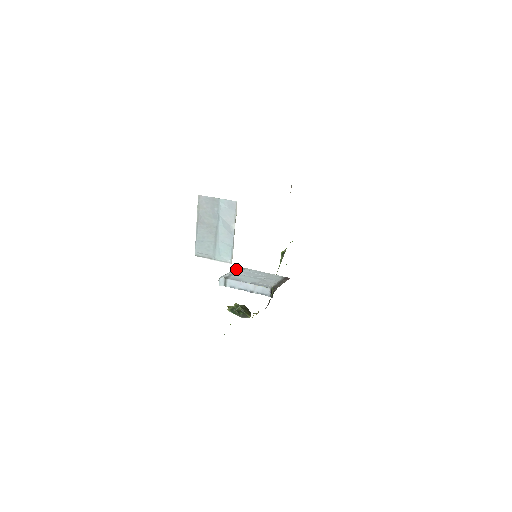
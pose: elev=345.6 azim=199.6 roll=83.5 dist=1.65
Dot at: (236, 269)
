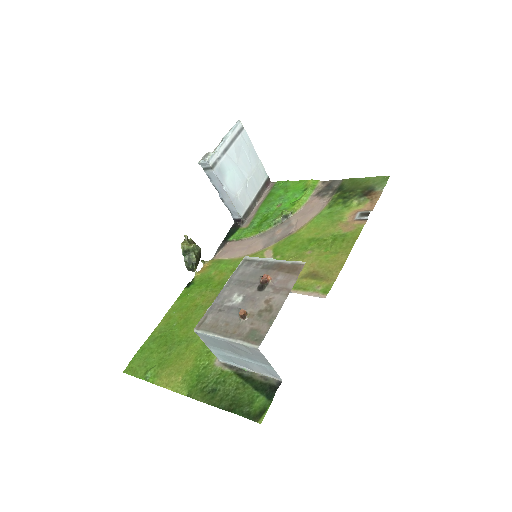
Dot at: (234, 131)
